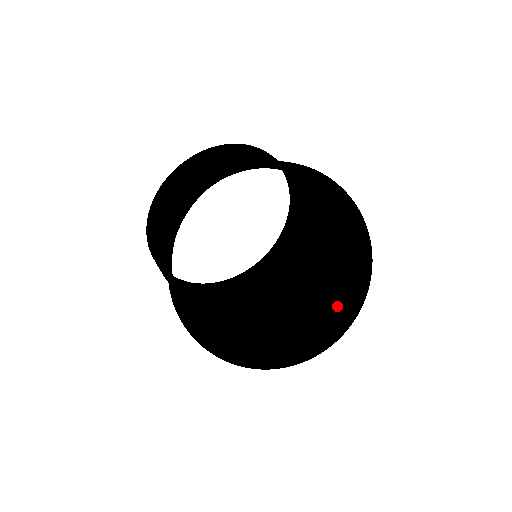
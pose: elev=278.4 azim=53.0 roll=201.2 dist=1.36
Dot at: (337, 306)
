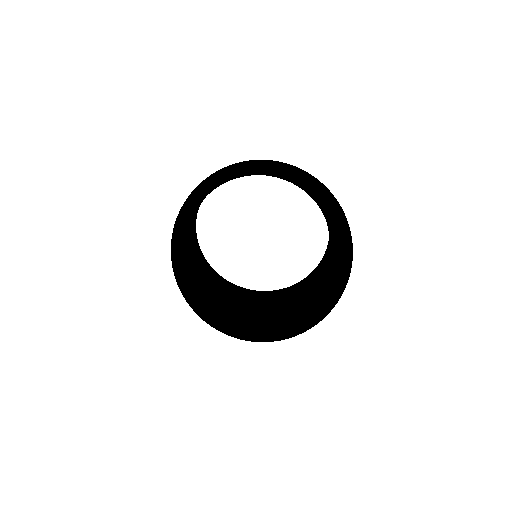
Dot at: (262, 333)
